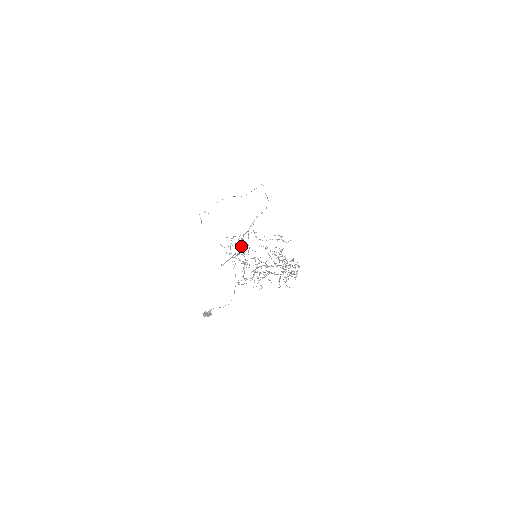
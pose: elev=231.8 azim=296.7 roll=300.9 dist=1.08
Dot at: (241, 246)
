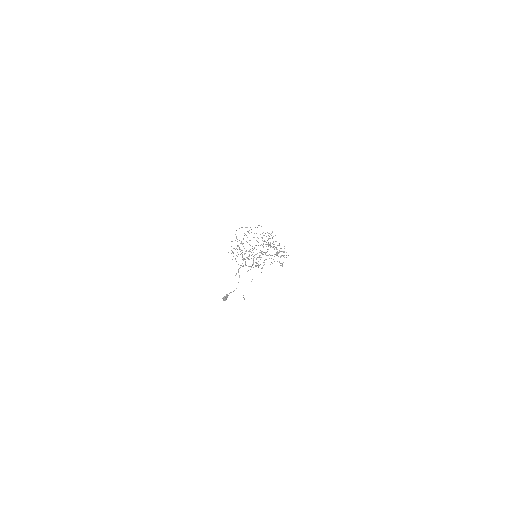
Dot at: (239, 247)
